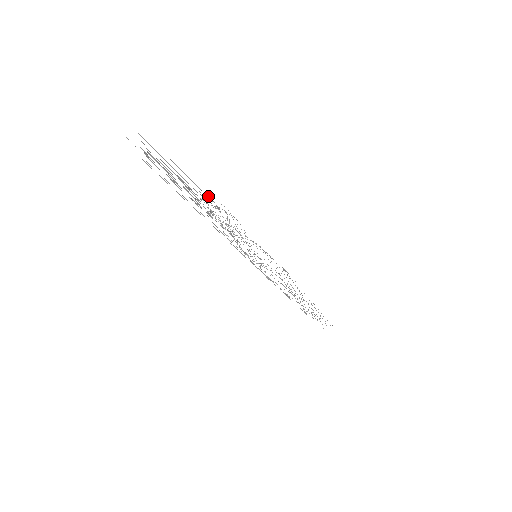
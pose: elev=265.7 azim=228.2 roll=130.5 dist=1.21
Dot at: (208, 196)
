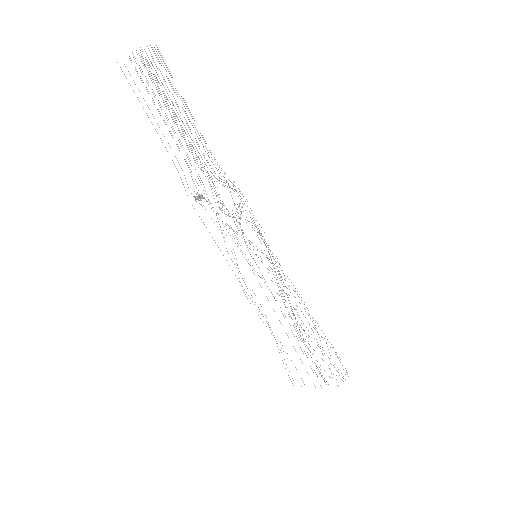
Dot at: (199, 158)
